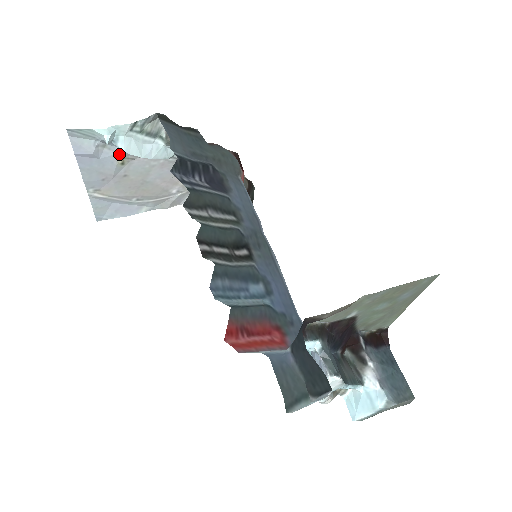
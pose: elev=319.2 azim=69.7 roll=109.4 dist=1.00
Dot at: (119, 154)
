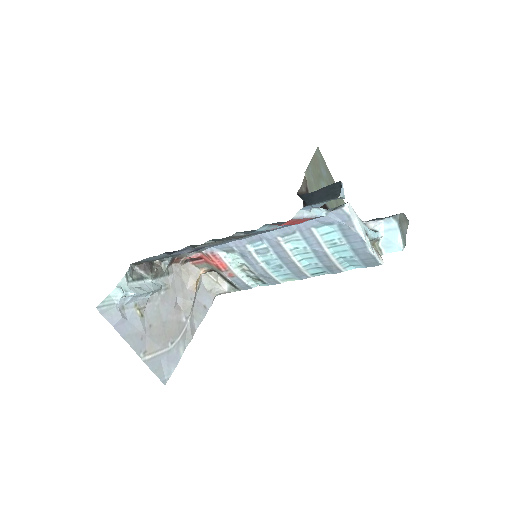
Dot at: (135, 308)
